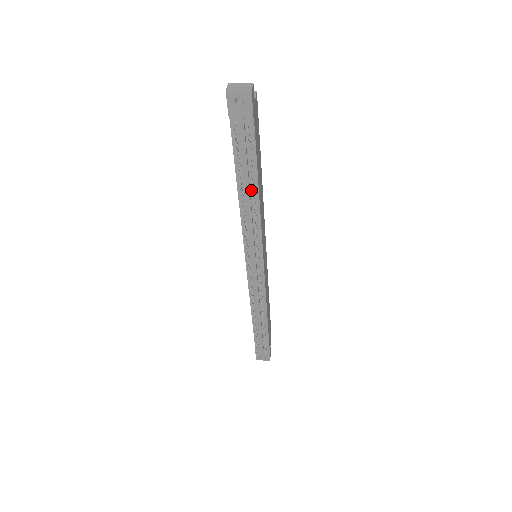
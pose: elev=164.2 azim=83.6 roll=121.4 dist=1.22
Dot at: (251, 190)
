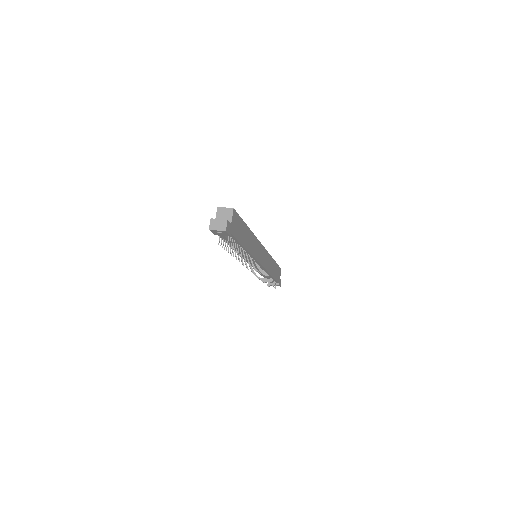
Dot at: (241, 249)
